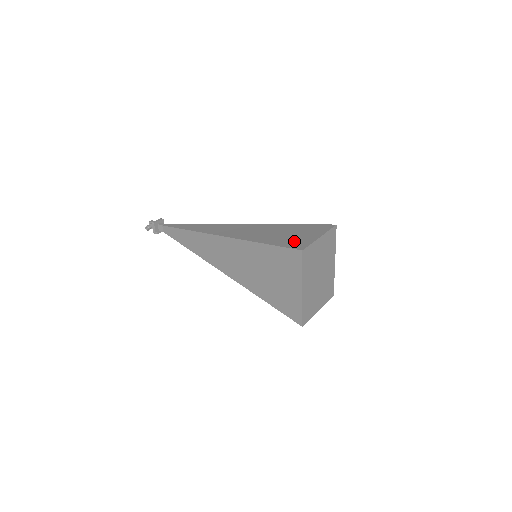
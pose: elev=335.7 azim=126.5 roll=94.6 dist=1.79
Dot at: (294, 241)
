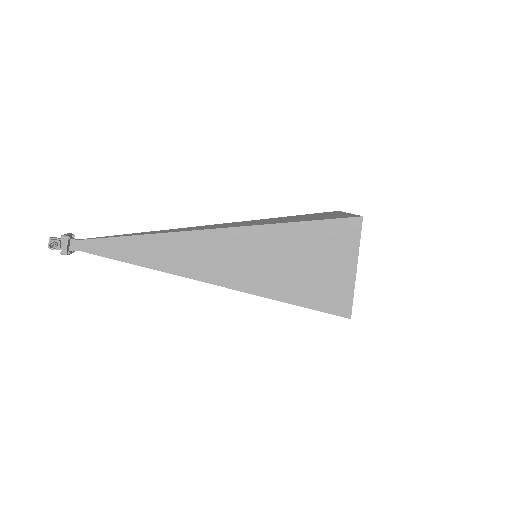
Dot at: (333, 216)
